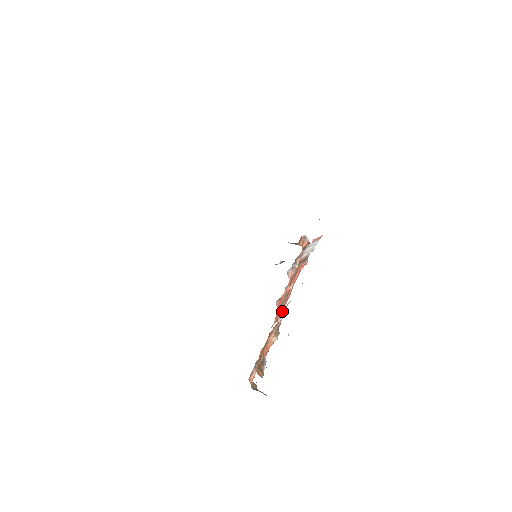
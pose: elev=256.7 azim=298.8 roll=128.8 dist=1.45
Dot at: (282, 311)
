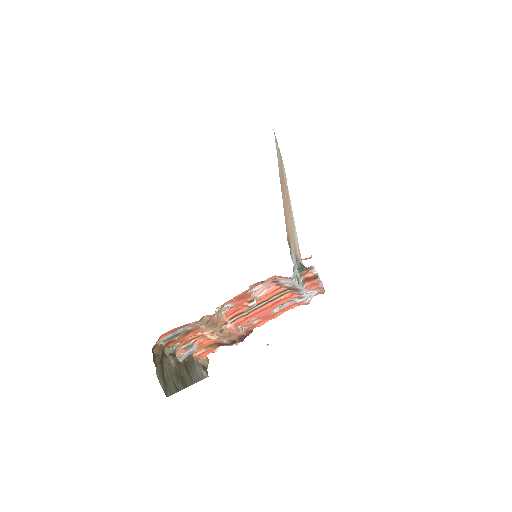
Dot at: (242, 319)
